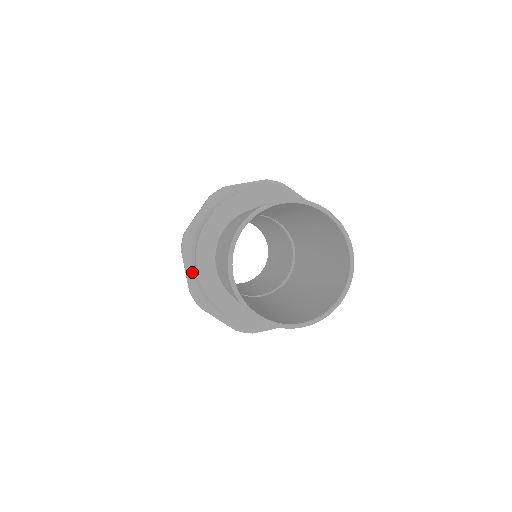
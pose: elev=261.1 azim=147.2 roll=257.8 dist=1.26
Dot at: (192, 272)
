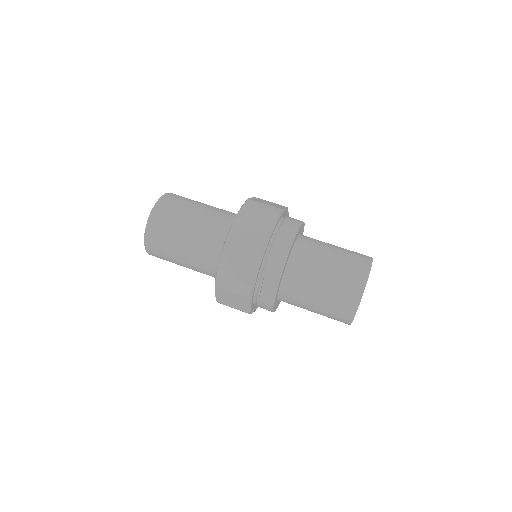
Dot at: (259, 272)
